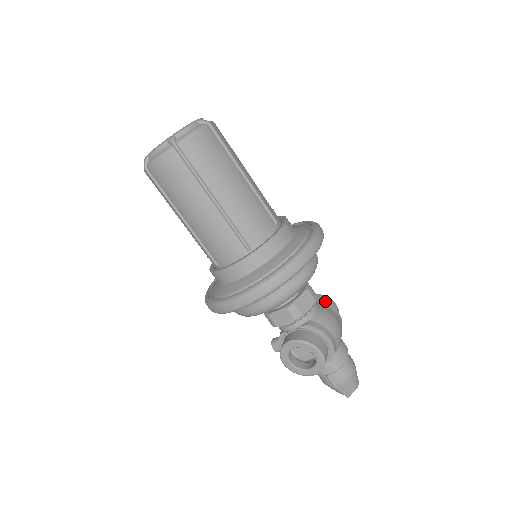
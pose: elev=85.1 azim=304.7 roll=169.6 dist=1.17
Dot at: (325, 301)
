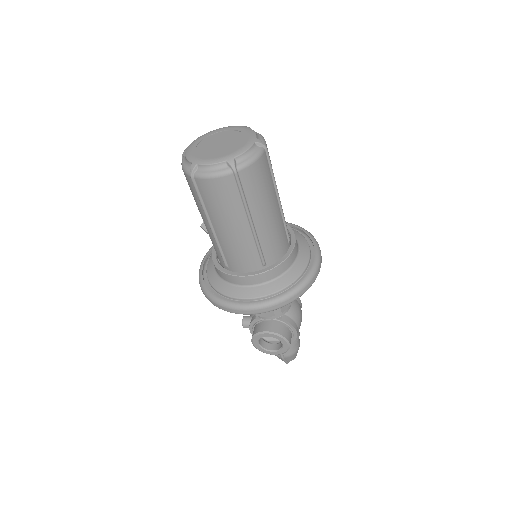
Dot at: occluded
